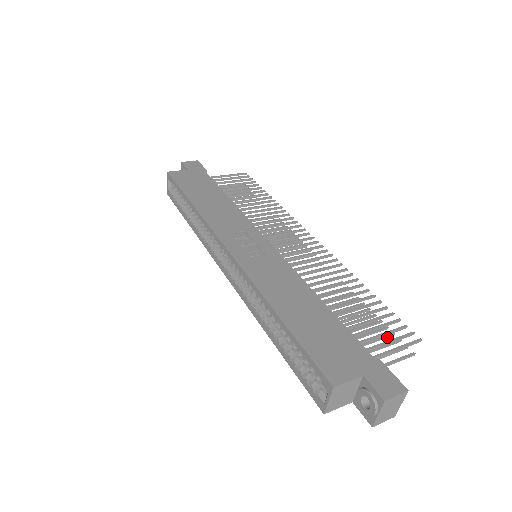
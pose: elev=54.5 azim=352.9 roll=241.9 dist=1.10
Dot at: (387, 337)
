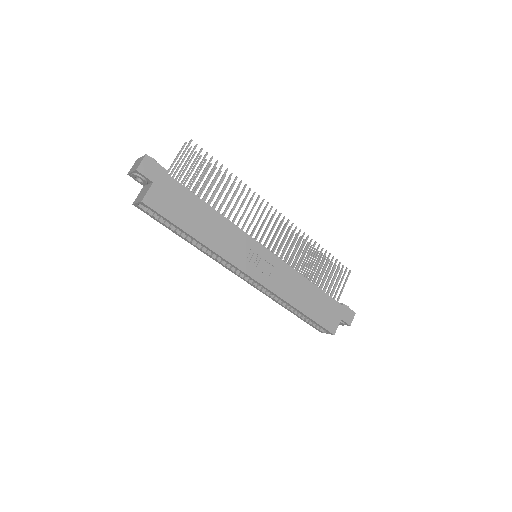
Dot at: occluded
